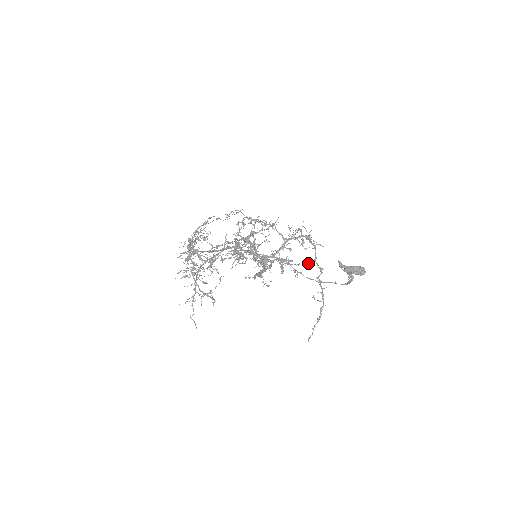
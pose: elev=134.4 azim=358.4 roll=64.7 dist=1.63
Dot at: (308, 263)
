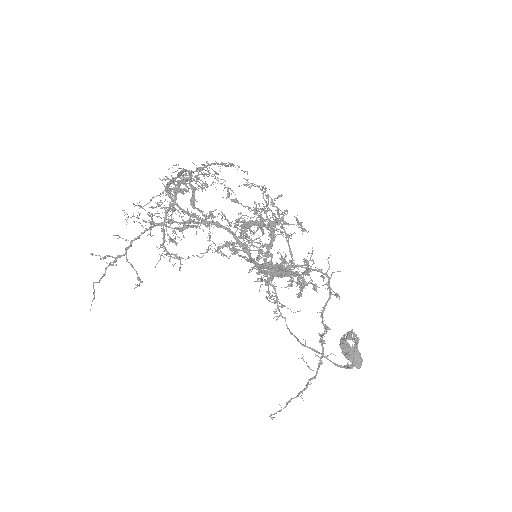
Dot at: occluded
